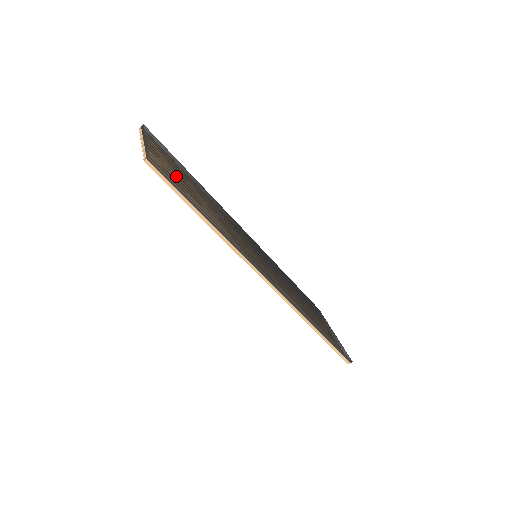
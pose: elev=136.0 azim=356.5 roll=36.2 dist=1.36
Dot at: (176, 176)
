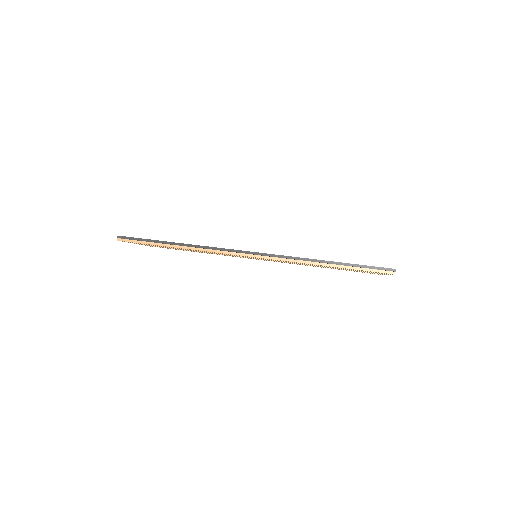
Dot at: occluded
